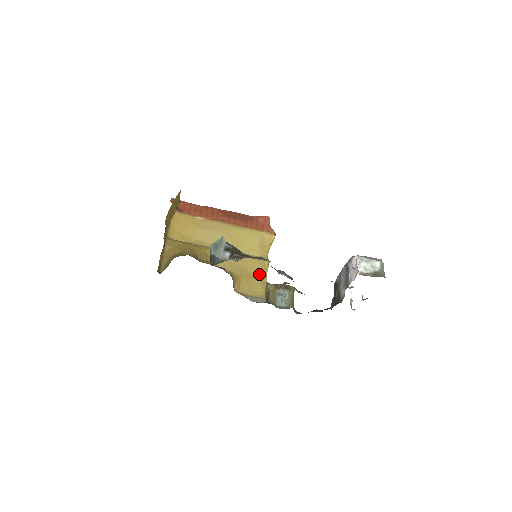
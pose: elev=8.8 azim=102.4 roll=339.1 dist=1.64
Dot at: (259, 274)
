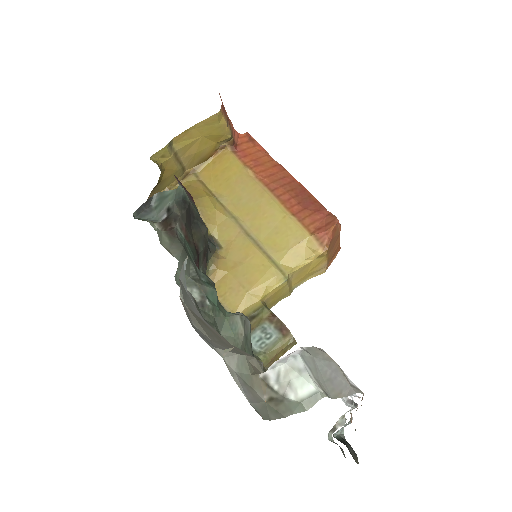
Dot at: (255, 284)
